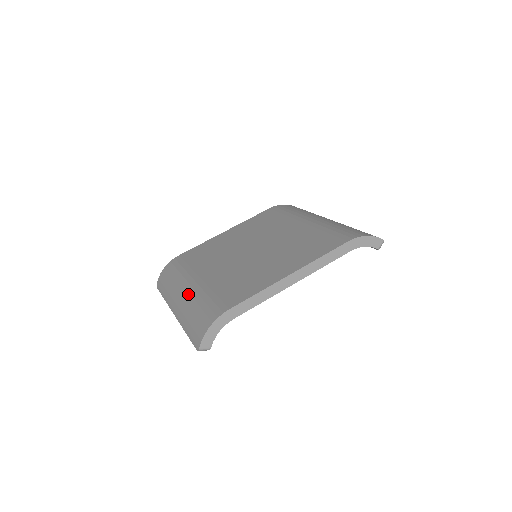
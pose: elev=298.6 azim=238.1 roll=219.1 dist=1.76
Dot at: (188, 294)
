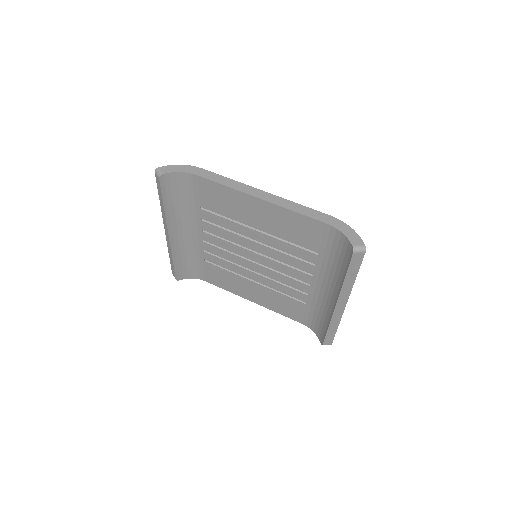
Dot at: occluded
